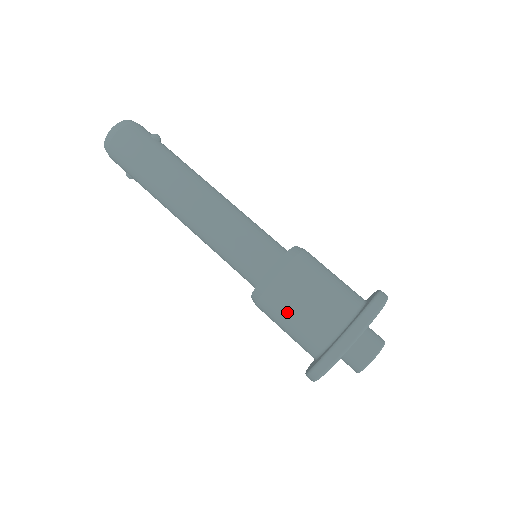
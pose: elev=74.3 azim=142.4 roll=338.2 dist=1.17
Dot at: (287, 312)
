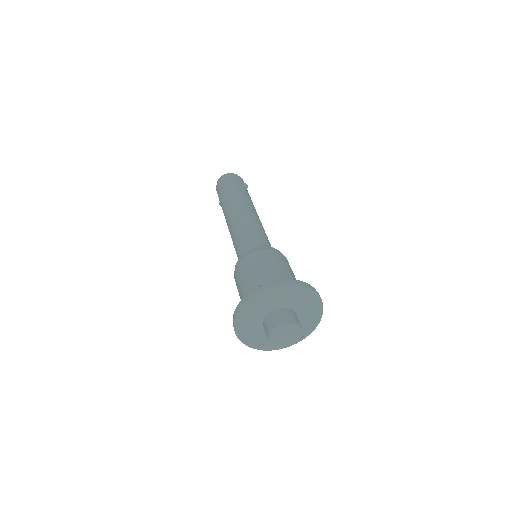
Dot at: (243, 277)
